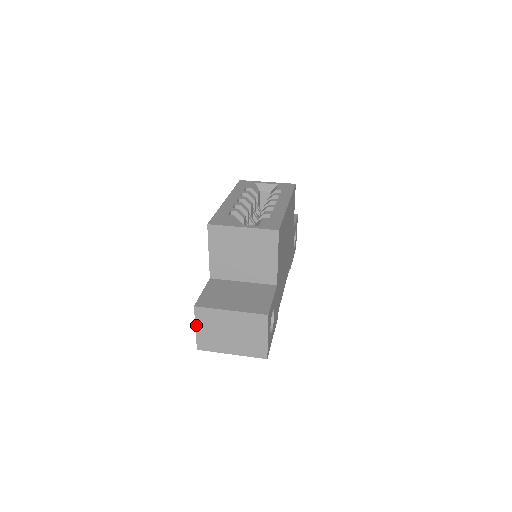
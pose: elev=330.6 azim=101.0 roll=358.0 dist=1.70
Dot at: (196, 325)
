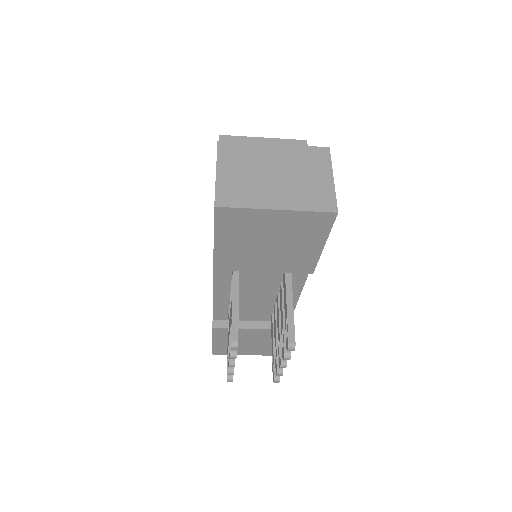
Dot at: (217, 167)
